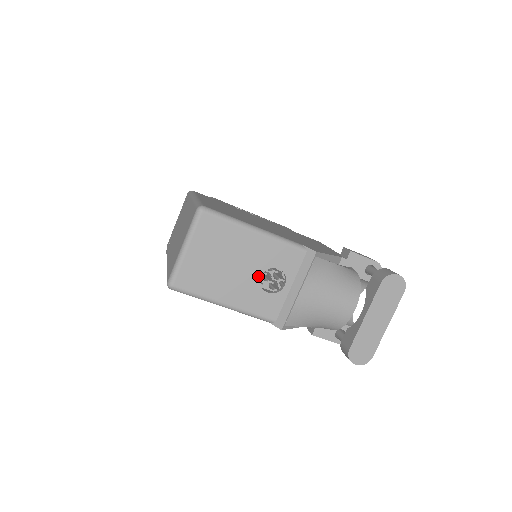
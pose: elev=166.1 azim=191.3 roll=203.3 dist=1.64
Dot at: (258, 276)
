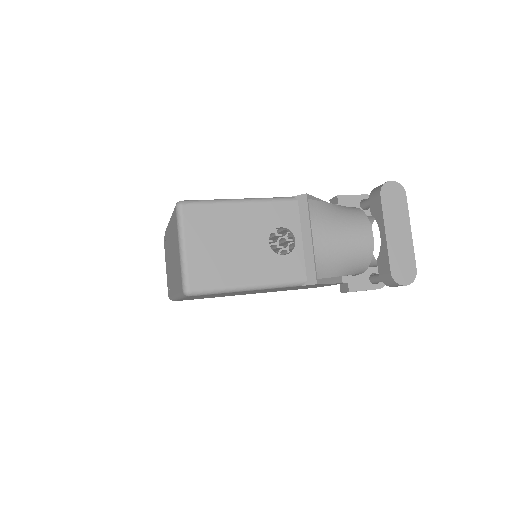
Dot at: (266, 243)
